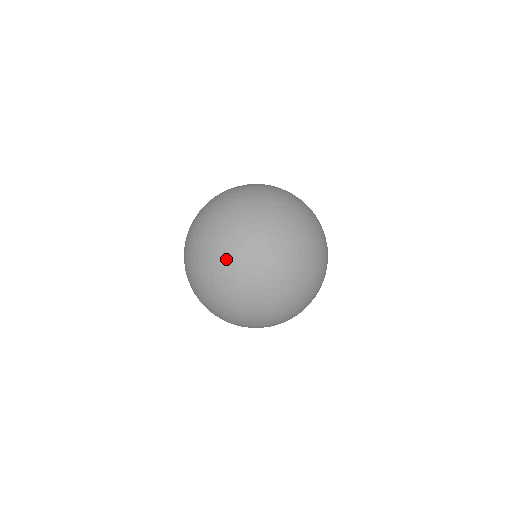
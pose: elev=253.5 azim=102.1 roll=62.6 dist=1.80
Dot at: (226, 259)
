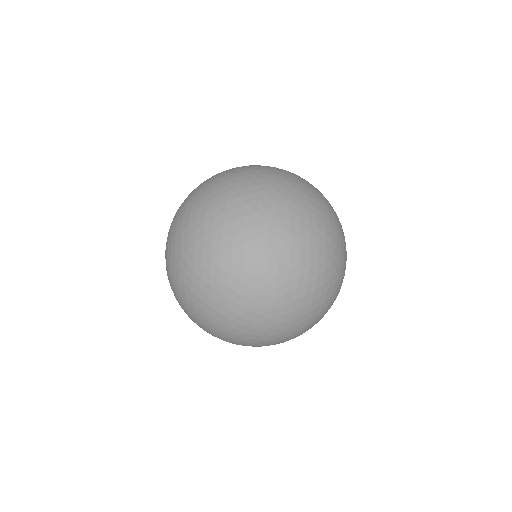
Dot at: occluded
